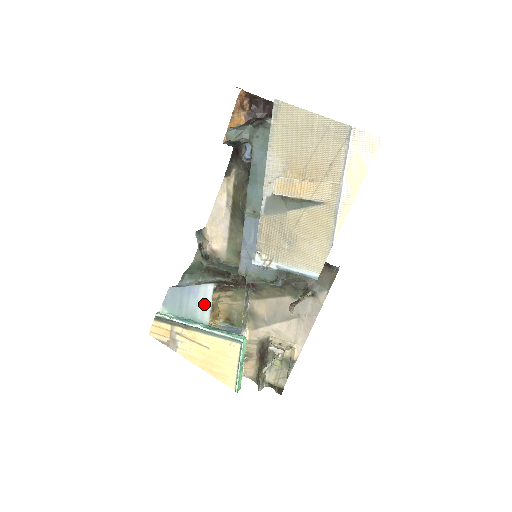
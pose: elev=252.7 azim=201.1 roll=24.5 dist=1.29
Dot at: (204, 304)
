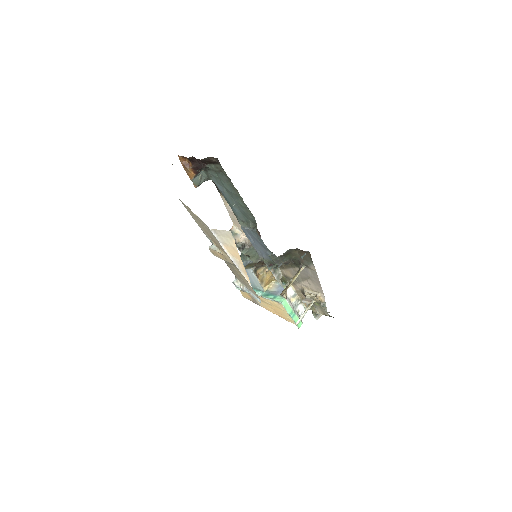
Dot at: (255, 280)
